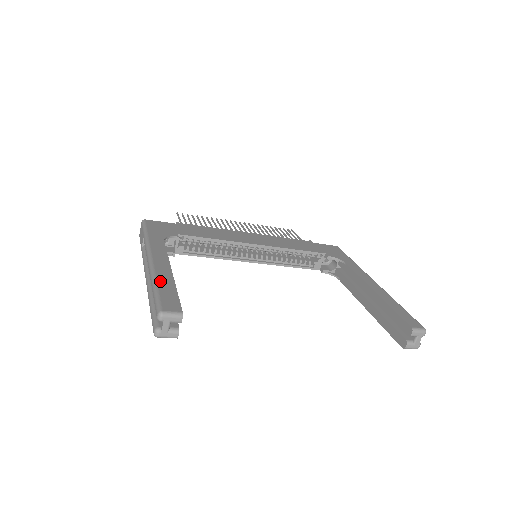
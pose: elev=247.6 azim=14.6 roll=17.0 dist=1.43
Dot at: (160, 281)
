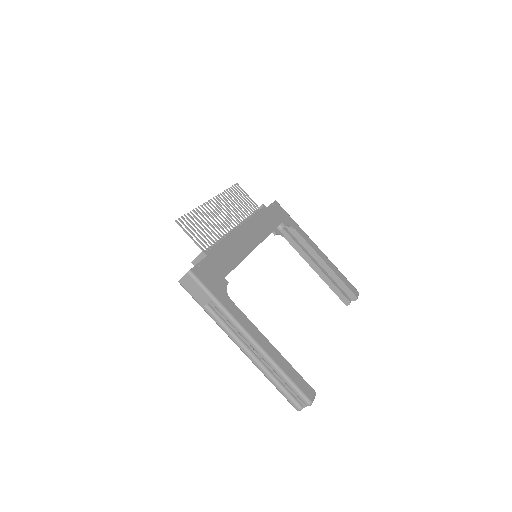
Dot at: (283, 368)
